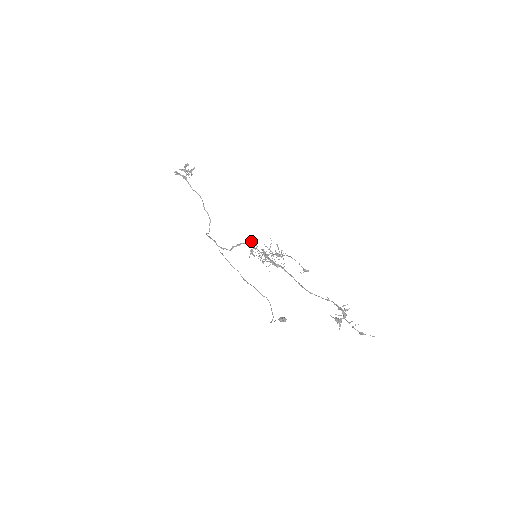
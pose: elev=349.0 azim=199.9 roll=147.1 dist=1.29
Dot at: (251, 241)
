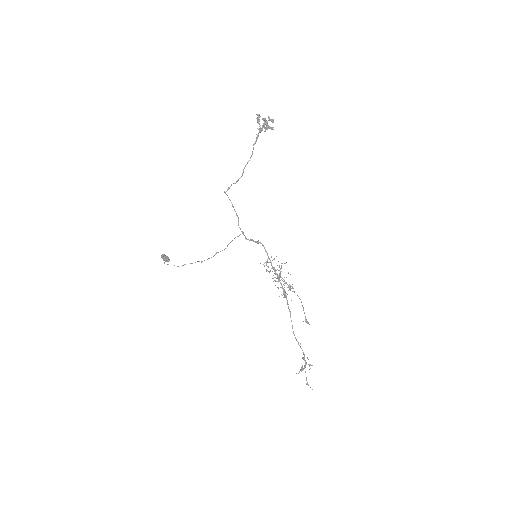
Dot at: occluded
